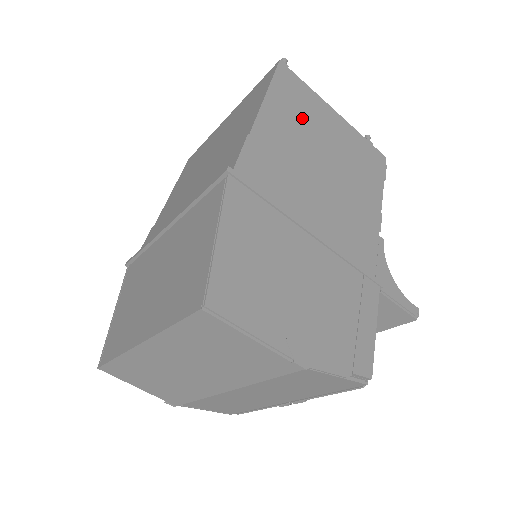
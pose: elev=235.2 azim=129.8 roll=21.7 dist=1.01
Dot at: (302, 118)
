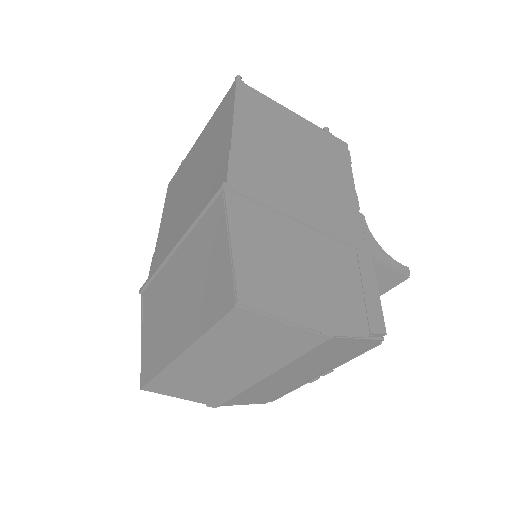
Dot at: (269, 125)
